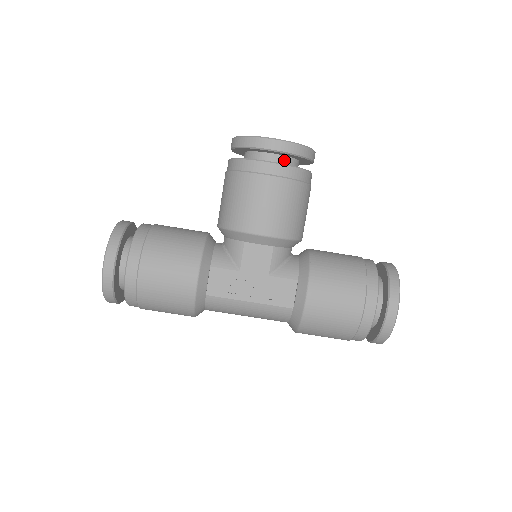
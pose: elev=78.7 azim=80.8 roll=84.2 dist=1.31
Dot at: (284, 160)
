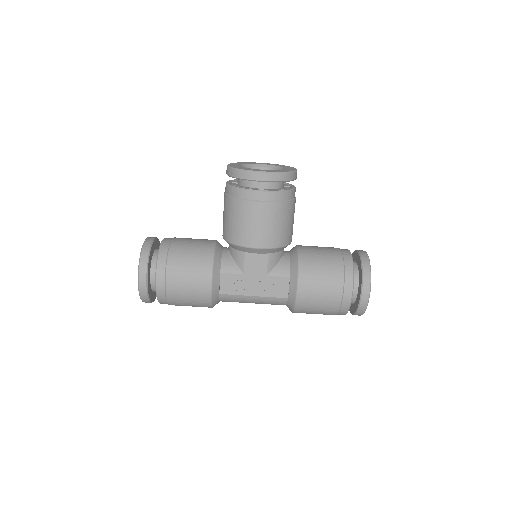
Dot at: (271, 184)
